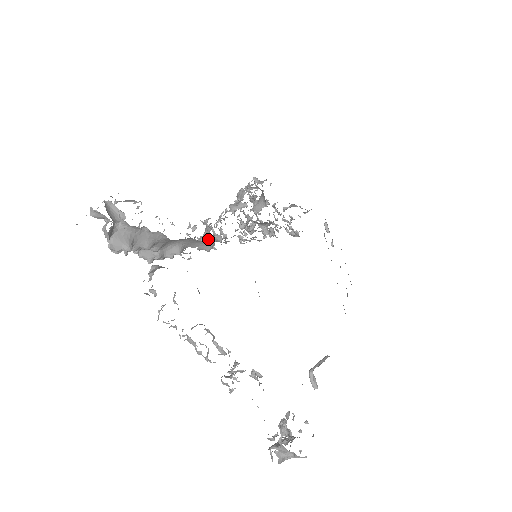
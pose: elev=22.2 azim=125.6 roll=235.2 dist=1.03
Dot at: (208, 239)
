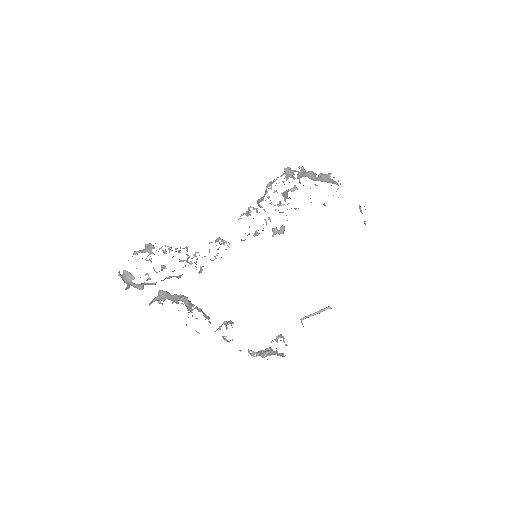
Dot at: occluded
